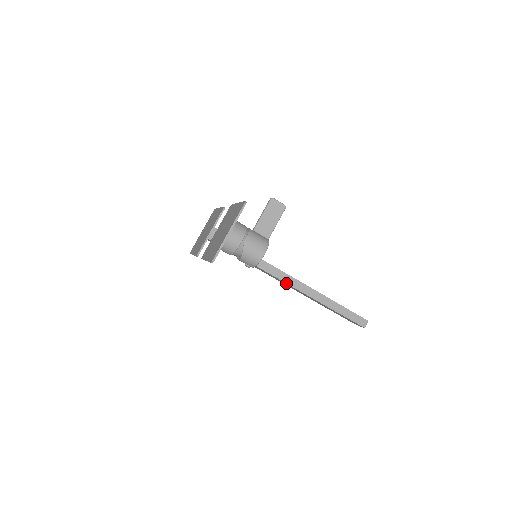
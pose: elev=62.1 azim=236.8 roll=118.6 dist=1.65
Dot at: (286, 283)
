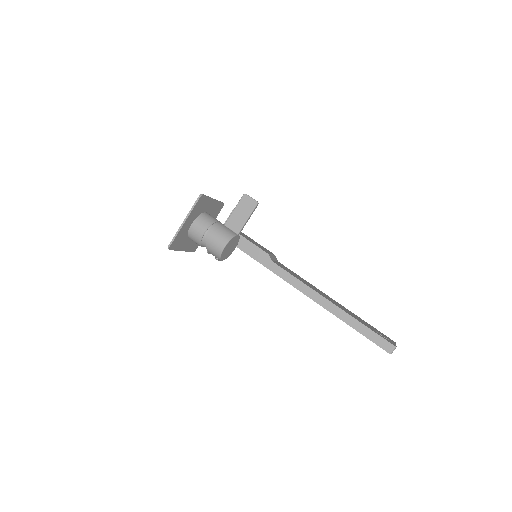
Dot at: (297, 289)
